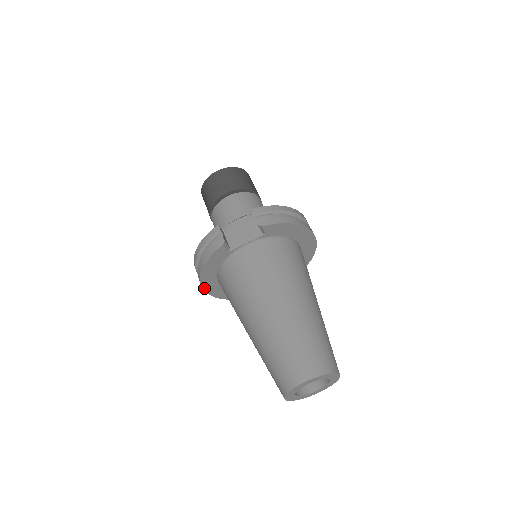
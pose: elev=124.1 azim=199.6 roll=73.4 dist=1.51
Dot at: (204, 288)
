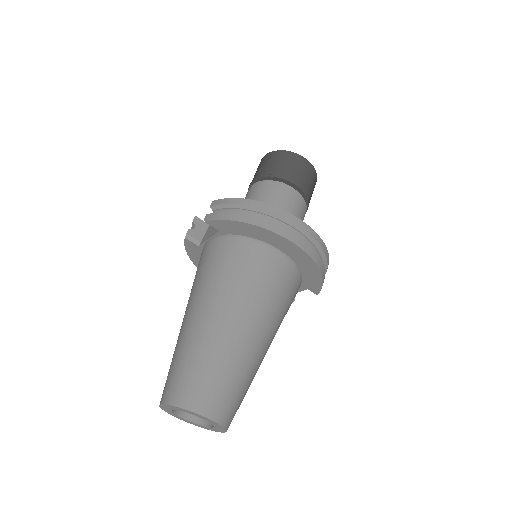
Dot at: occluded
